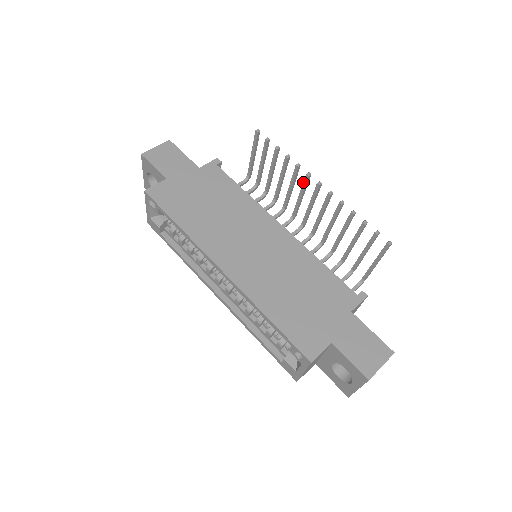
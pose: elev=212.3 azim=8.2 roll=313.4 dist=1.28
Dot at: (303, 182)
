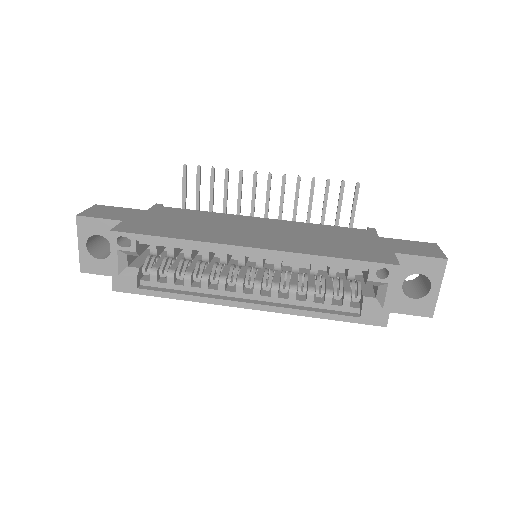
Dot at: occluded
